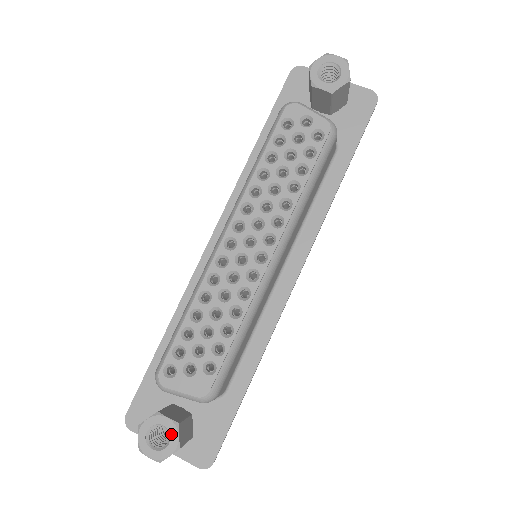
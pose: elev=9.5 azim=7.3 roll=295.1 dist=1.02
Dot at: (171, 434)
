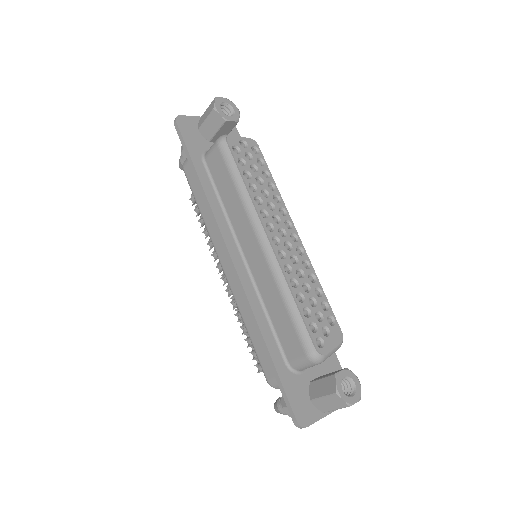
Dot at: (351, 377)
